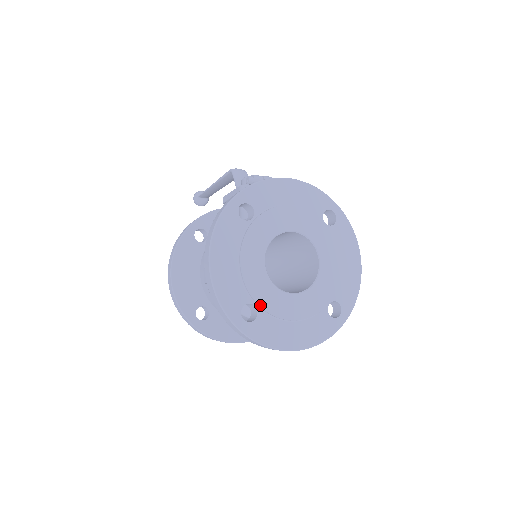
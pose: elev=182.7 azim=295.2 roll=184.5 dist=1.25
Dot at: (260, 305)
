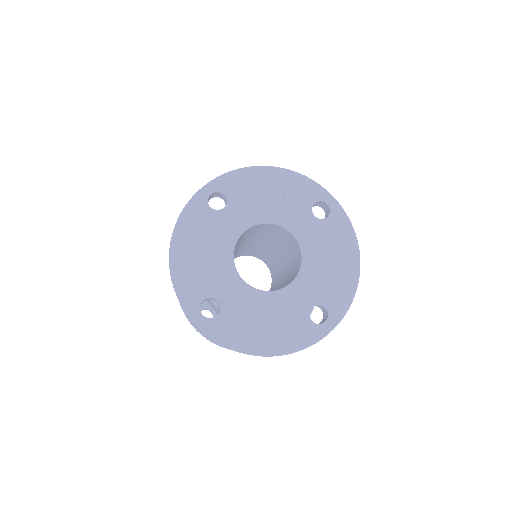
Dot at: (222, 300)
